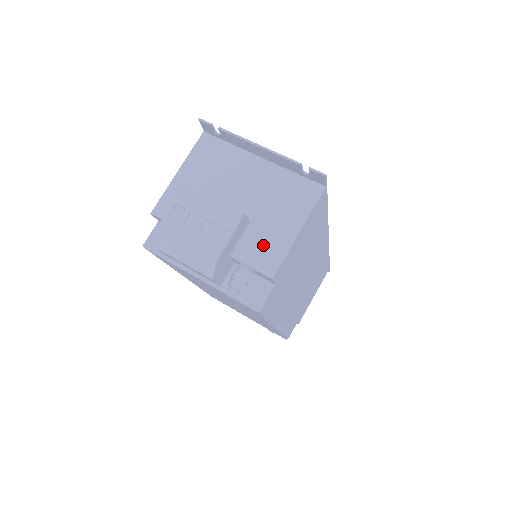
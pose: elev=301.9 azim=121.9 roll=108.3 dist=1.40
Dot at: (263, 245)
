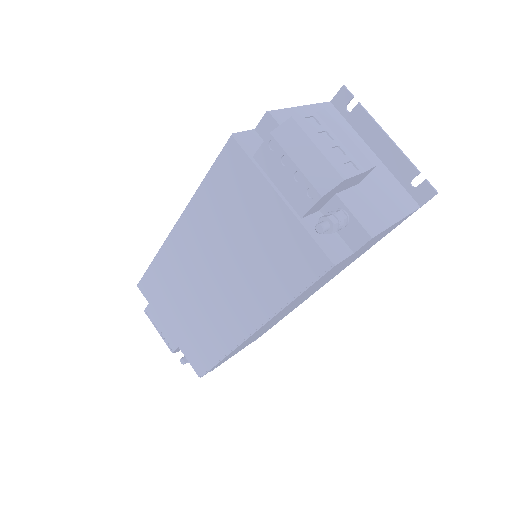
Dot at: (367, 208)
